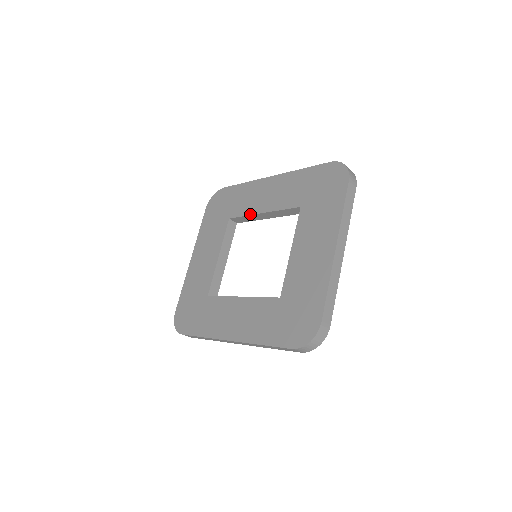
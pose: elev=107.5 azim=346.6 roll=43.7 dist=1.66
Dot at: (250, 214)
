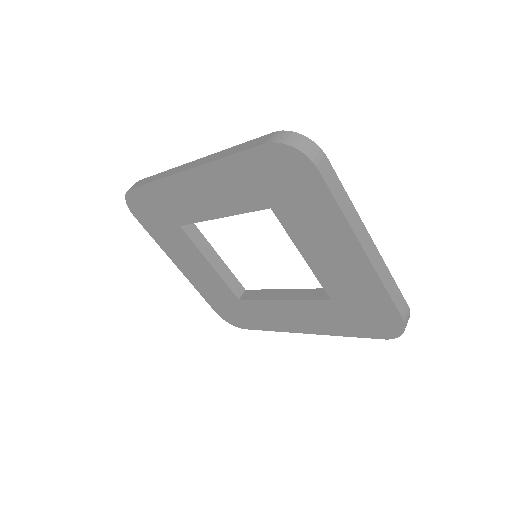
Dot at: (204, 220)
